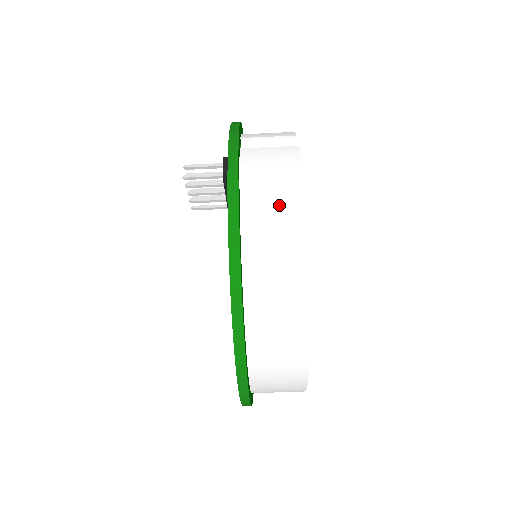
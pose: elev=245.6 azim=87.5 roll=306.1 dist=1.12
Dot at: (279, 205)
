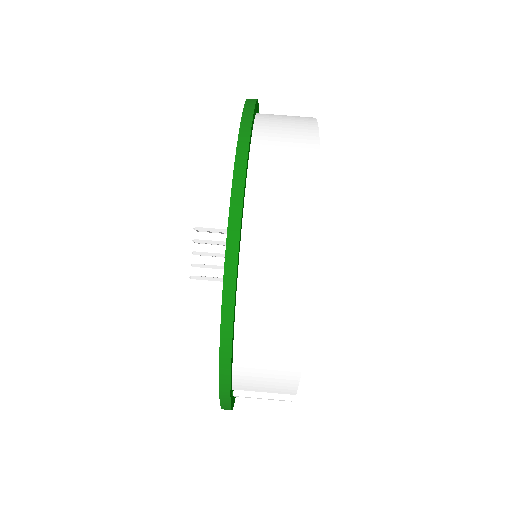
Dot at: occluded
